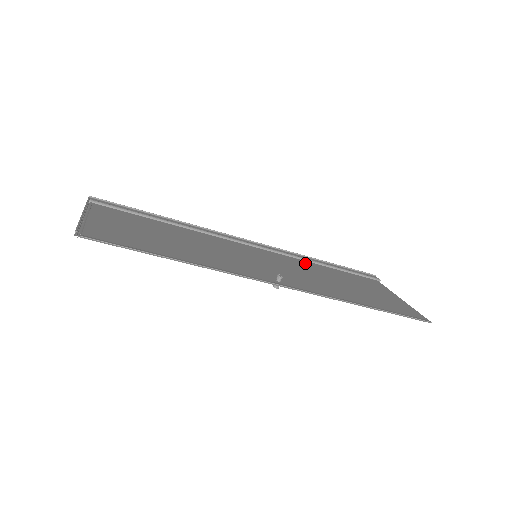
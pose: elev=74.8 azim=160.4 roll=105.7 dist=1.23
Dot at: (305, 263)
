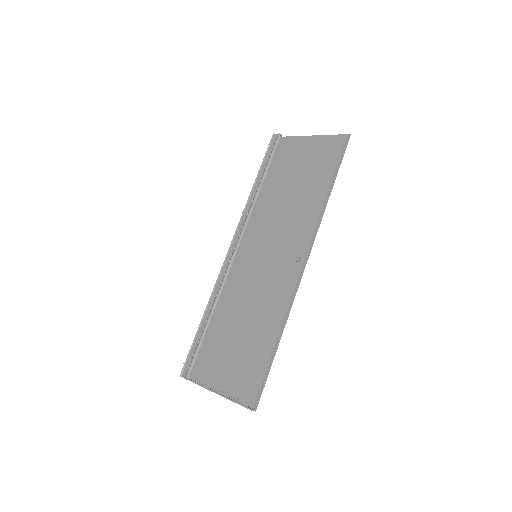
Dot at: (260, 207)
